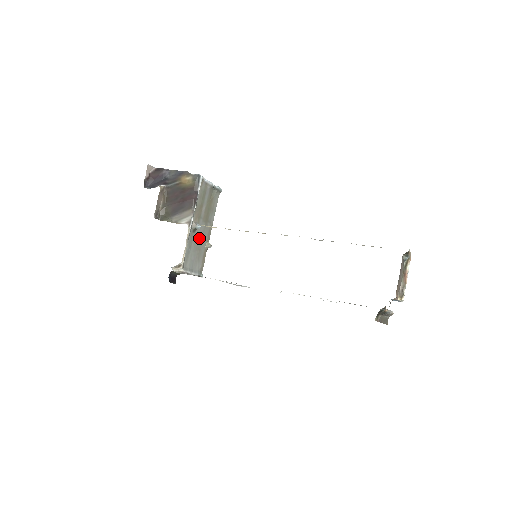
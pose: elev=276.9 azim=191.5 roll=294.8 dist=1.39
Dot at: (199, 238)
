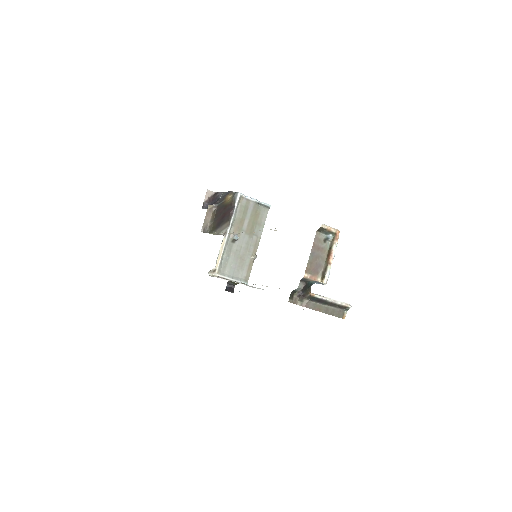
Dot at: (241, 249)
